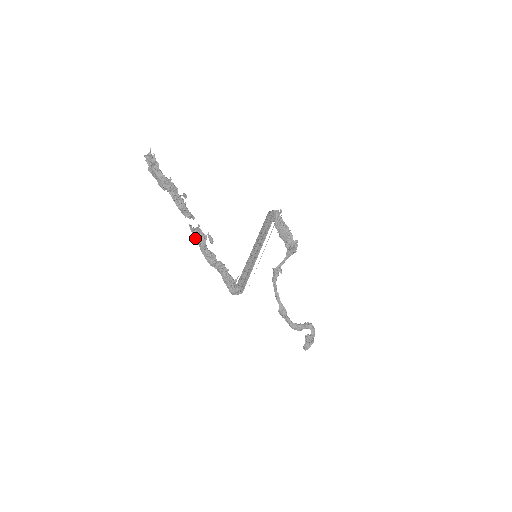
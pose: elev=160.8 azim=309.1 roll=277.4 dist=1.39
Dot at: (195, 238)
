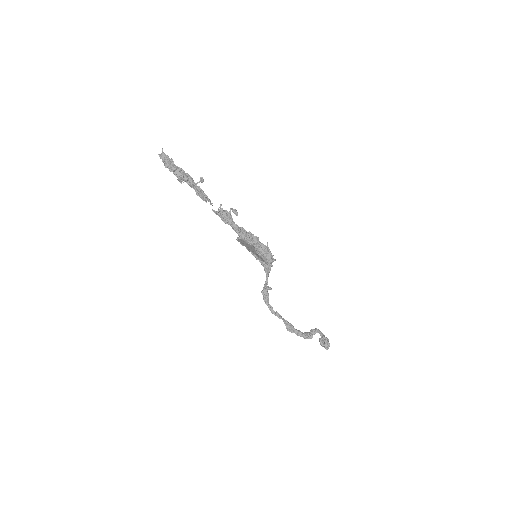
Dot at: (222, 216)
